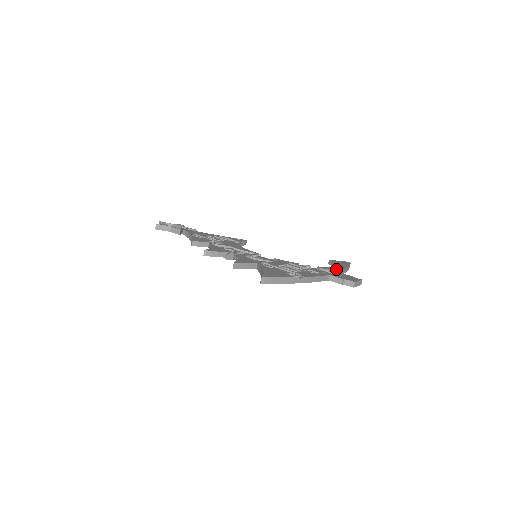
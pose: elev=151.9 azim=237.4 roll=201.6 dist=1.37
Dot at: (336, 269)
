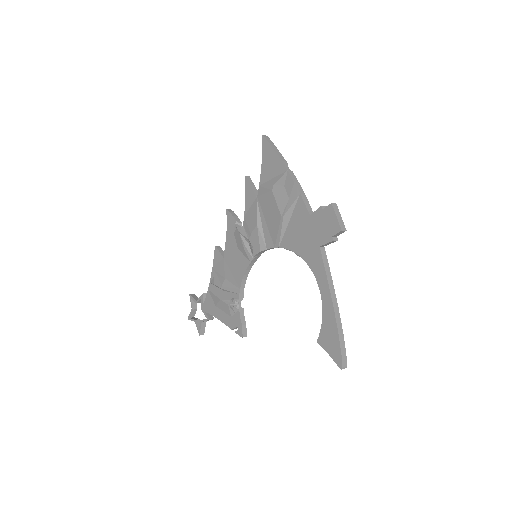
Dot at: occluded
